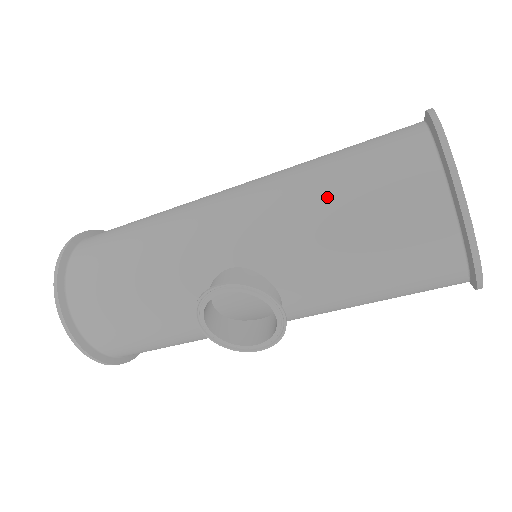
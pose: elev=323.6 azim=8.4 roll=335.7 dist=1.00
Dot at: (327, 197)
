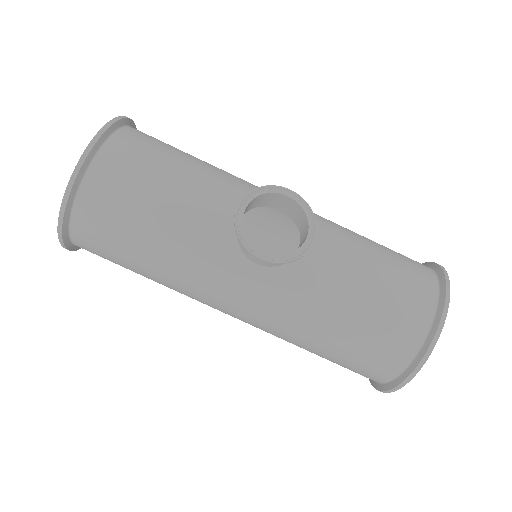
Dot at: (362, 236)
